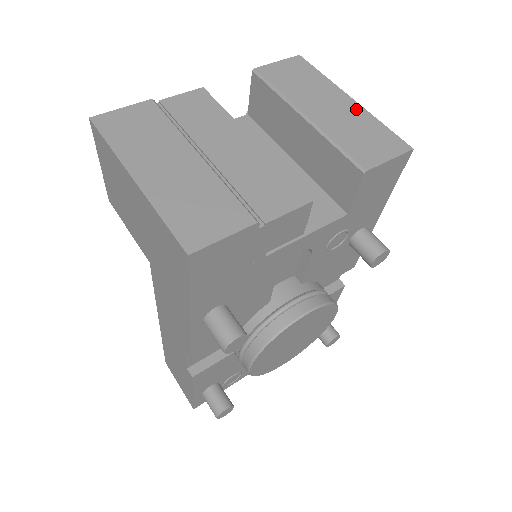
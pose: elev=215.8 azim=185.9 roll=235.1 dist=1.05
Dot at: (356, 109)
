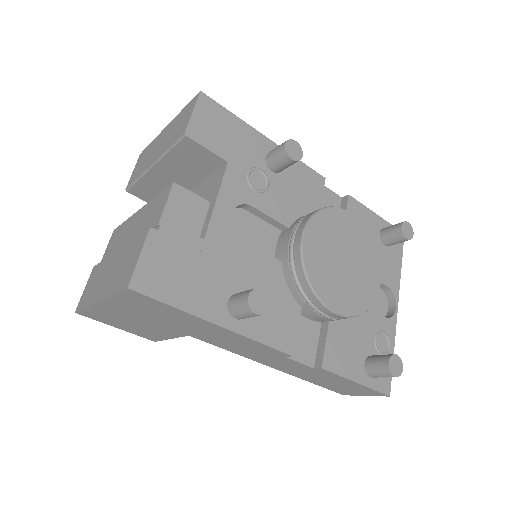
Dot at: (170, 126)
